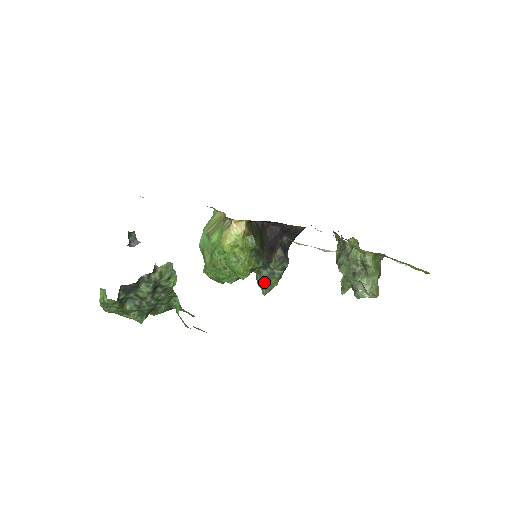
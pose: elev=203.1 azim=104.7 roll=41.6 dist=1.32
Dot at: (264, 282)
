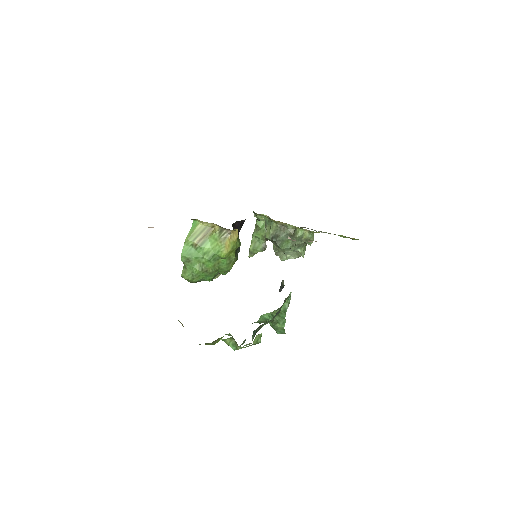
Dot at: occluded
